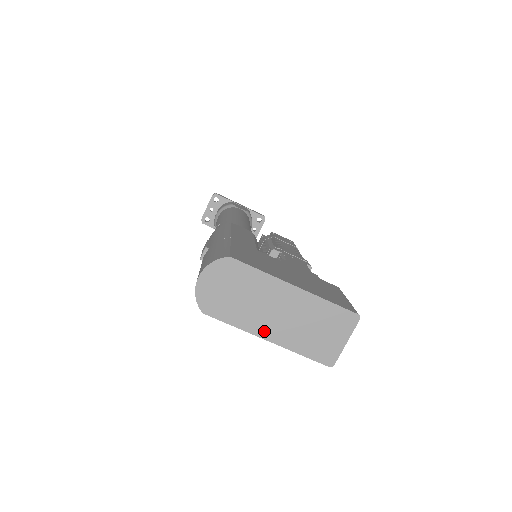
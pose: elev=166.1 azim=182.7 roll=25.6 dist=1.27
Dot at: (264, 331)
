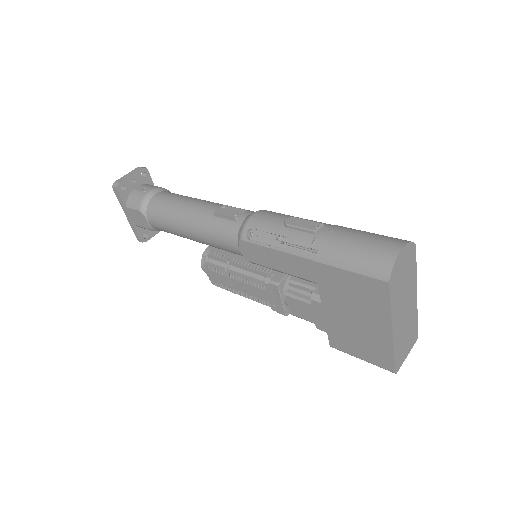
Dot at: (395, 322)
